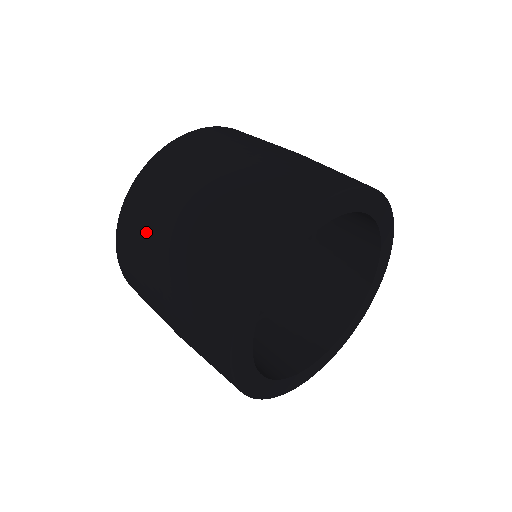
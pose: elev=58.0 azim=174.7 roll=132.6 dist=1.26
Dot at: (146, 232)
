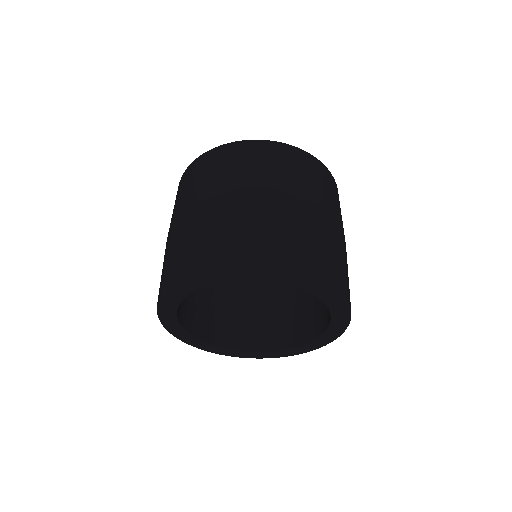
Dot at: (243, 169)
